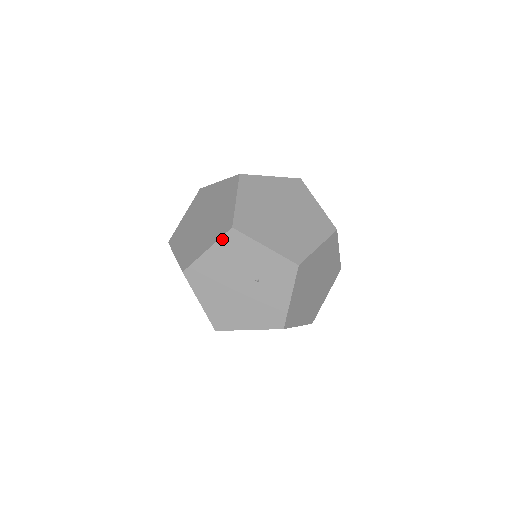
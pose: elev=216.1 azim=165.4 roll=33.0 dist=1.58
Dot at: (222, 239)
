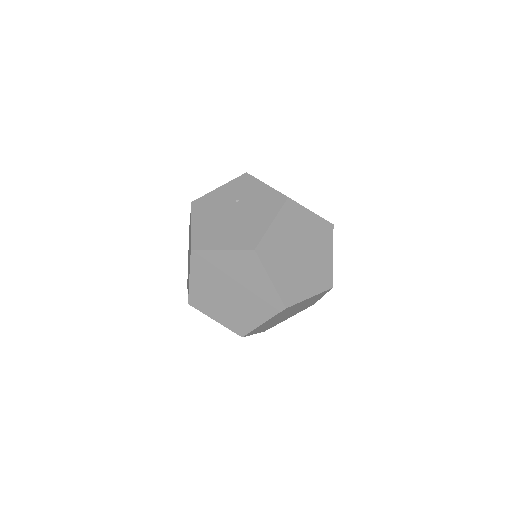
Dot at: (193, 212)
